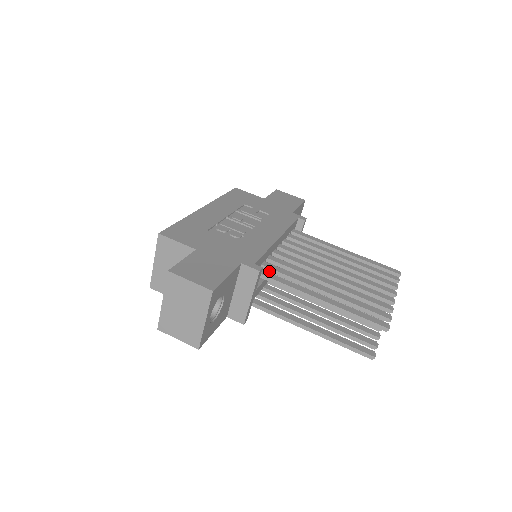
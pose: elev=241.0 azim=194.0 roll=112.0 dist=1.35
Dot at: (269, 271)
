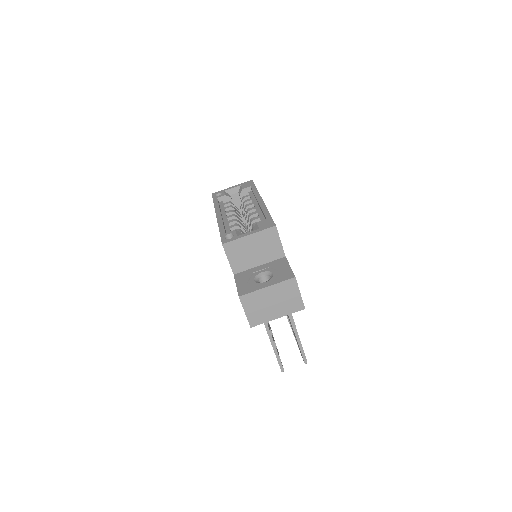
Dot at: occluded
